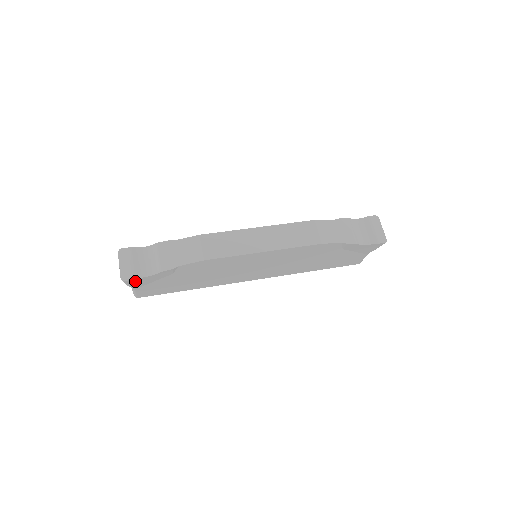
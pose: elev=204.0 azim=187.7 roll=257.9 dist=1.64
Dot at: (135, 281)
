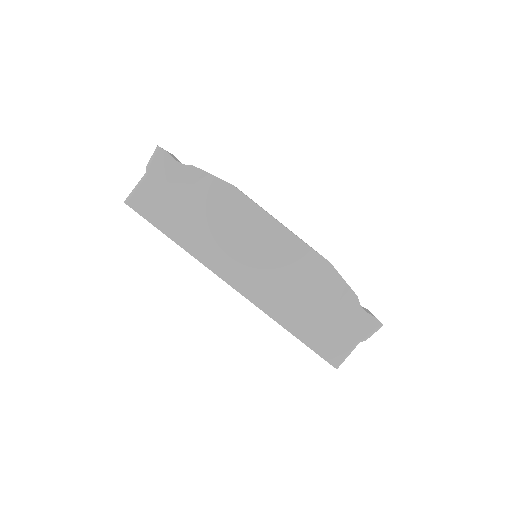
Dot at: (163, 160)
